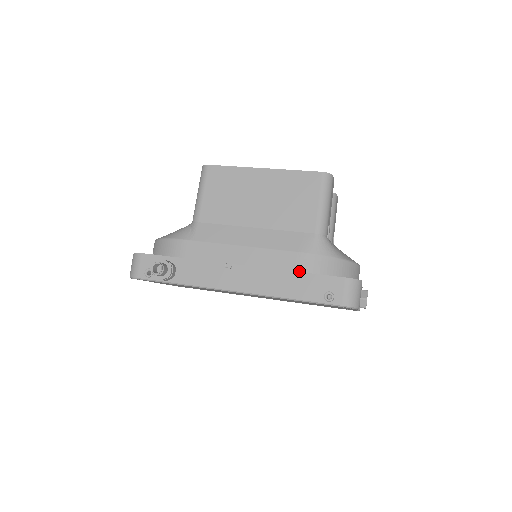
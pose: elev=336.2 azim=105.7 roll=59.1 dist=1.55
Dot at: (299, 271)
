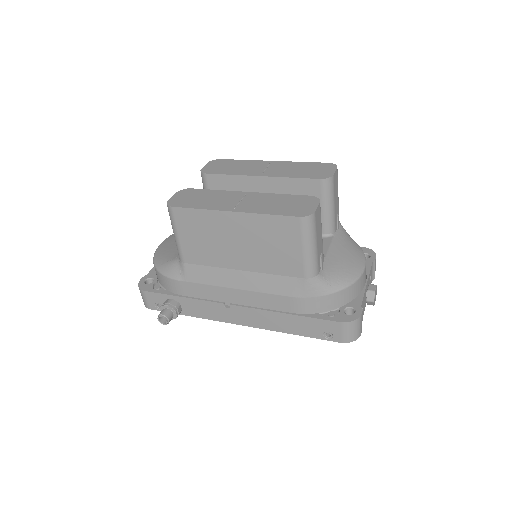
Dot at: (295, 312)
